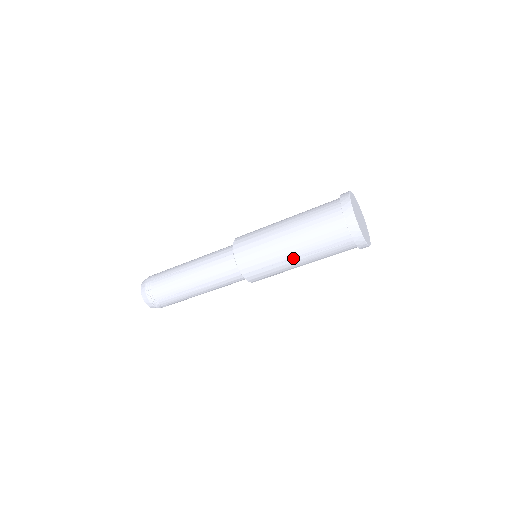
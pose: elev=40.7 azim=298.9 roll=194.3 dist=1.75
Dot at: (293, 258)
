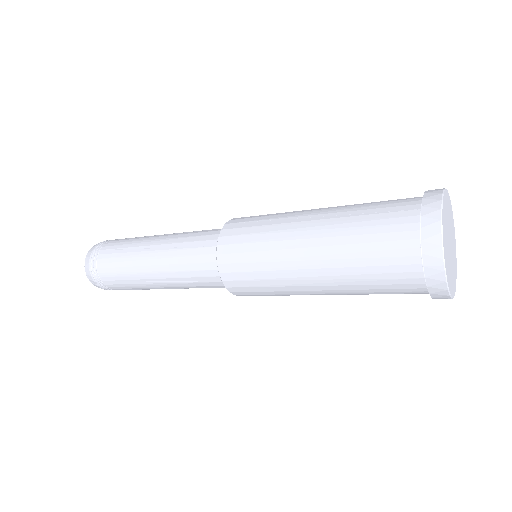
Dot at: occluded
